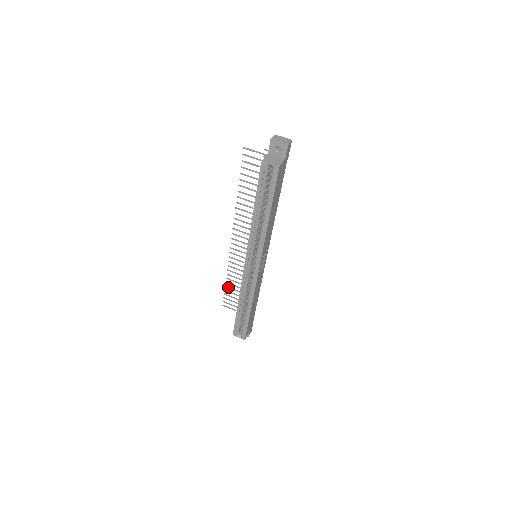
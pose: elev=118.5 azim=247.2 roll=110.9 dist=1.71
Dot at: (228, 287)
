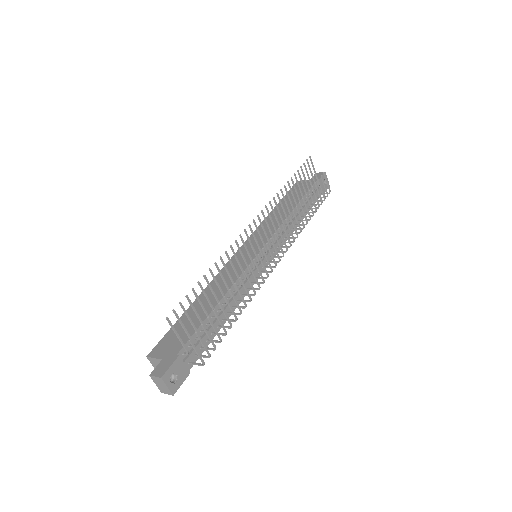
Dot at: (295, 178)
